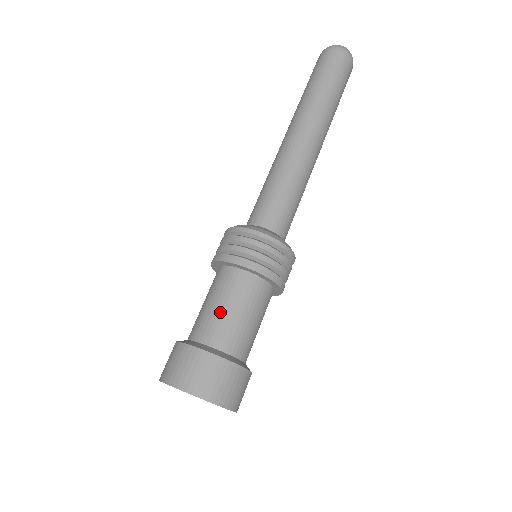
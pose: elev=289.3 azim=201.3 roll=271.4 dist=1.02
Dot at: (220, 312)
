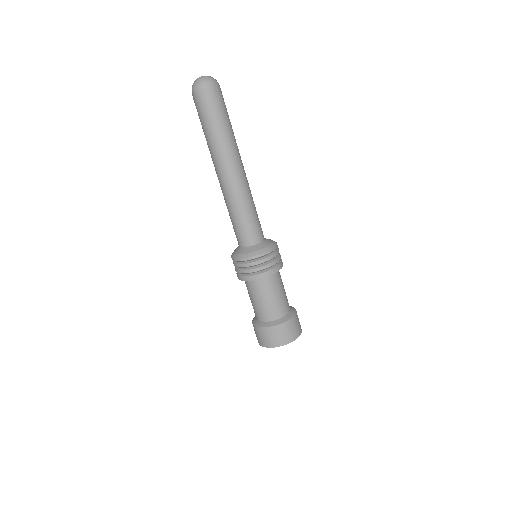
Dot at: (257, 304)
